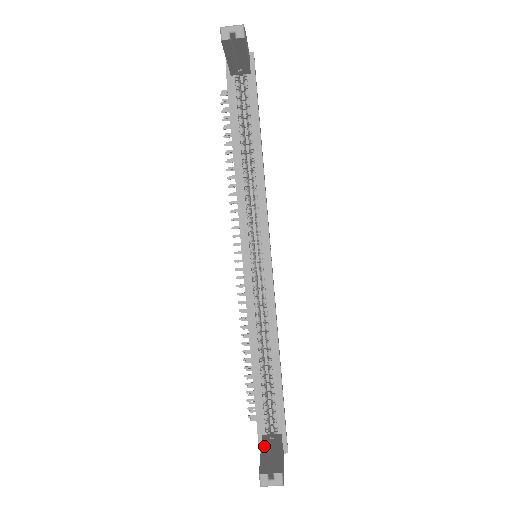
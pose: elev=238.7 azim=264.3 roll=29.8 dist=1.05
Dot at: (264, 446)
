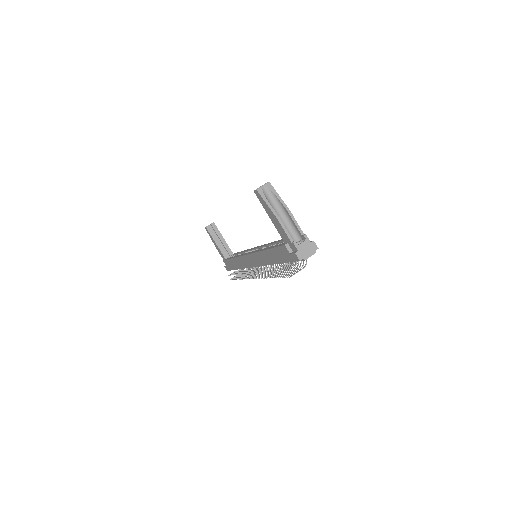
Dot at: (276, 225)
